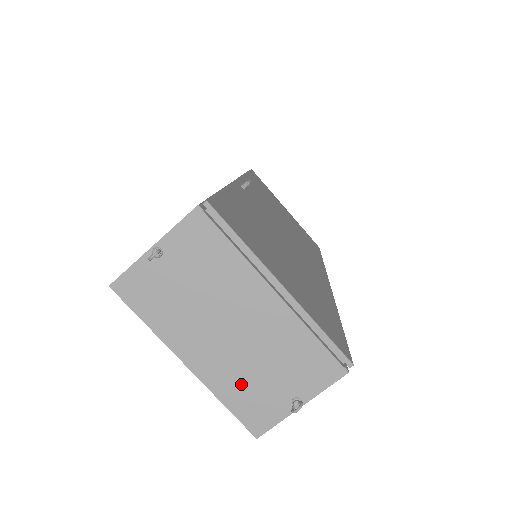
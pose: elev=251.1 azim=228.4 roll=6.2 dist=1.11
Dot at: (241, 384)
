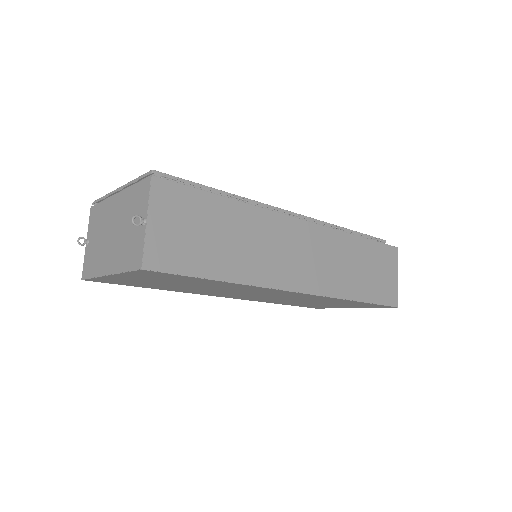
Dot at: (125, 251)
